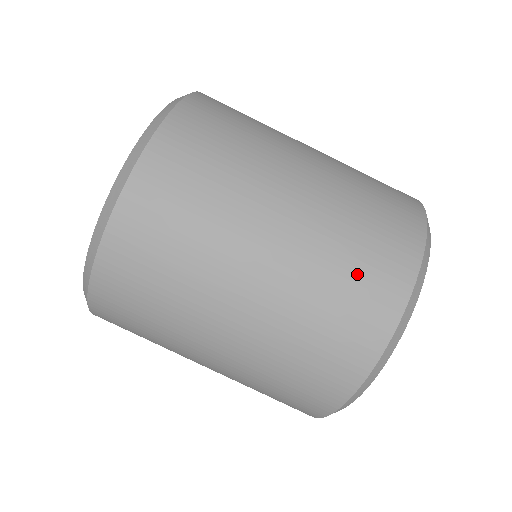
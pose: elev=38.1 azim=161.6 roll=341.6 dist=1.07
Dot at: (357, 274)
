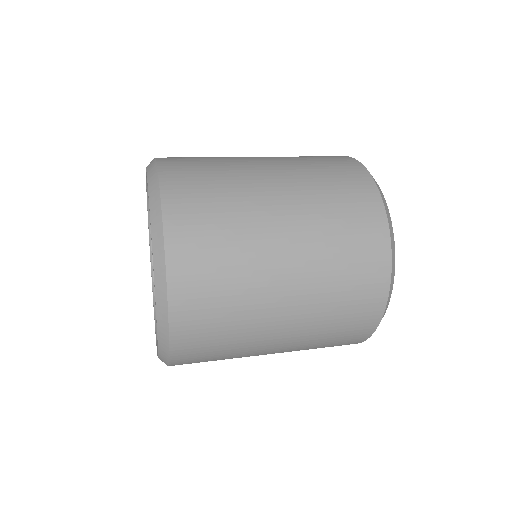
Dot at: (347, 217)
